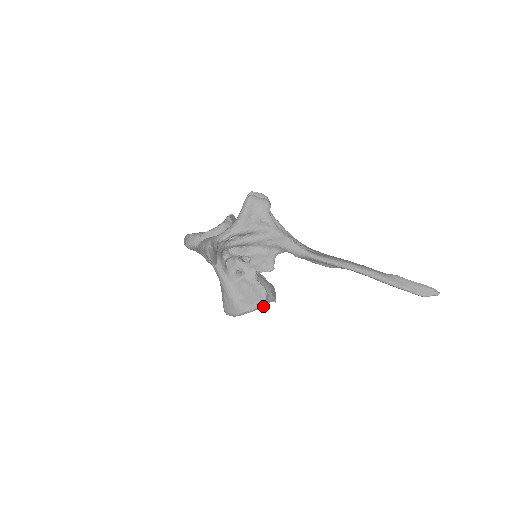
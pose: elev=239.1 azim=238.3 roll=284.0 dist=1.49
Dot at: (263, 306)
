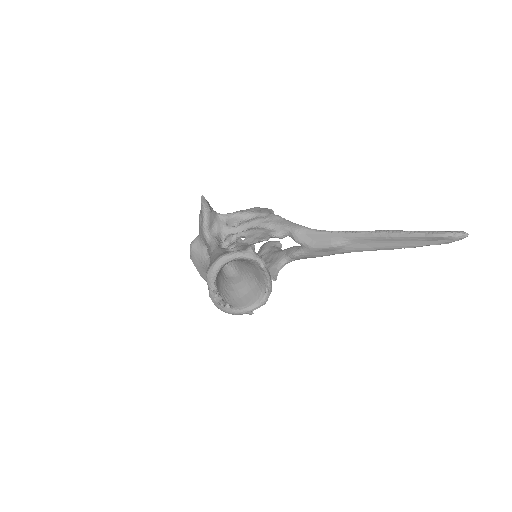
Dot at: (248, 255)
